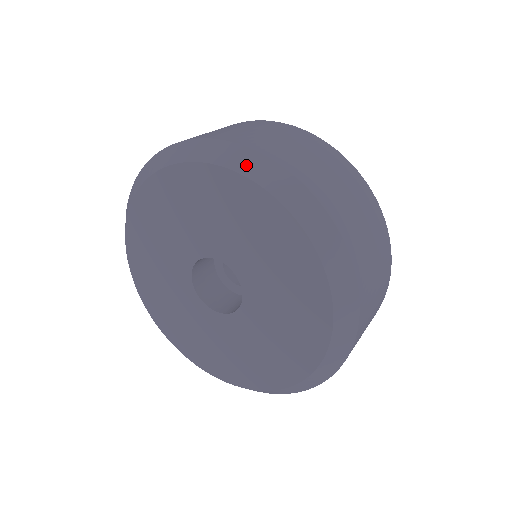
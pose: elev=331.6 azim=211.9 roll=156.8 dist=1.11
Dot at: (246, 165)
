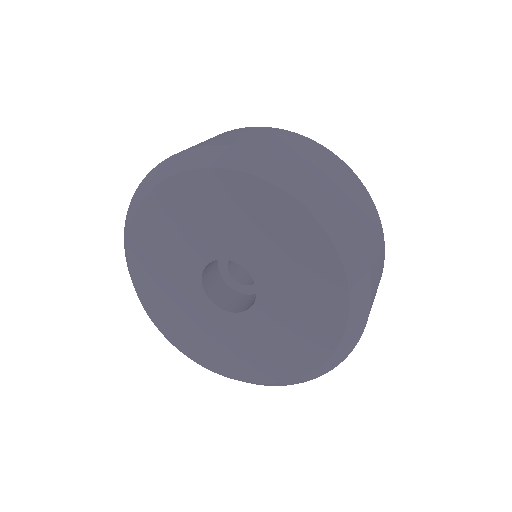
Dot at: (308, 197)
